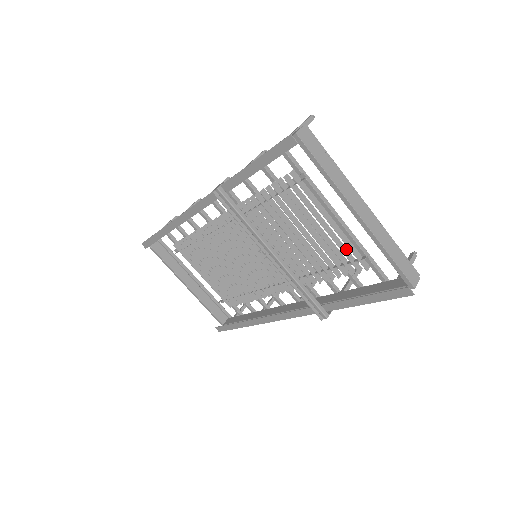
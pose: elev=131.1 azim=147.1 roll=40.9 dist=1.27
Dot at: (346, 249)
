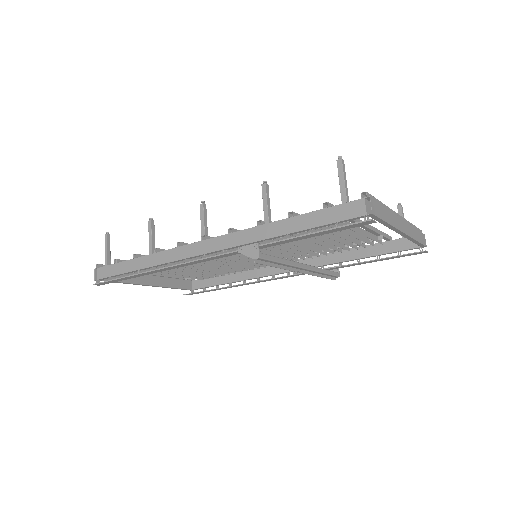
Dot at: (365, 237)
